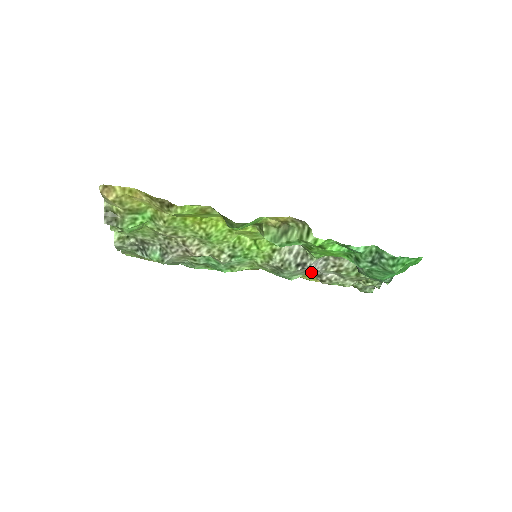
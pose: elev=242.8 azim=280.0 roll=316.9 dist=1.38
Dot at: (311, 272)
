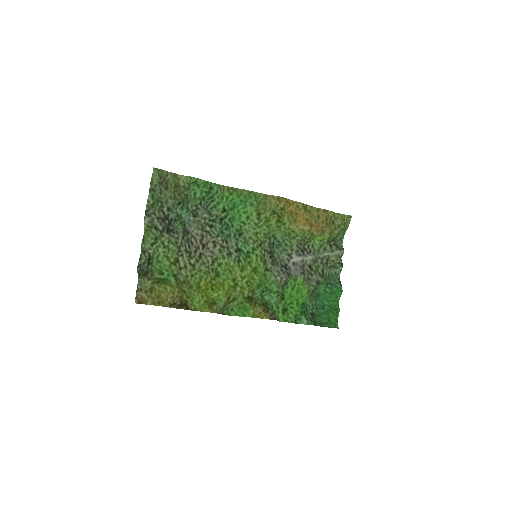
Dot at: (298, 251)
